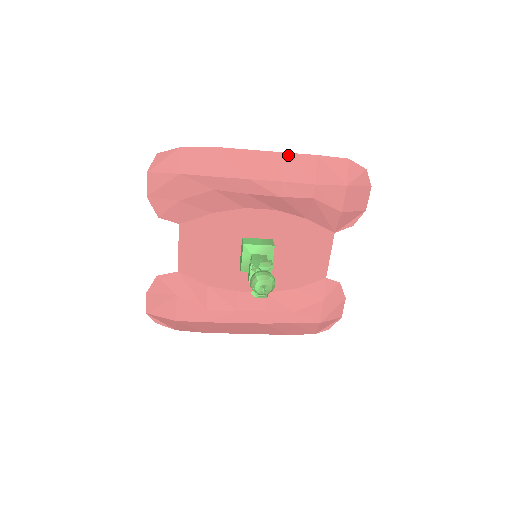
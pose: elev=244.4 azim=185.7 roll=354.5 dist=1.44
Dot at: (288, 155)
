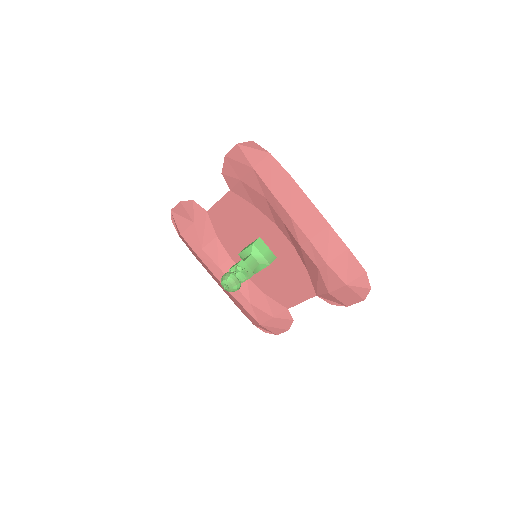
Dot at: (331, 229)
